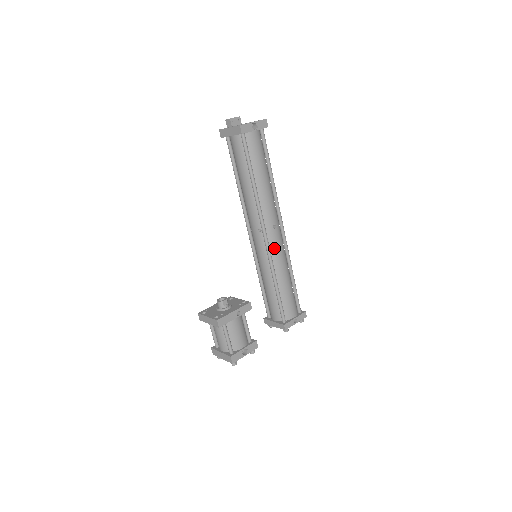
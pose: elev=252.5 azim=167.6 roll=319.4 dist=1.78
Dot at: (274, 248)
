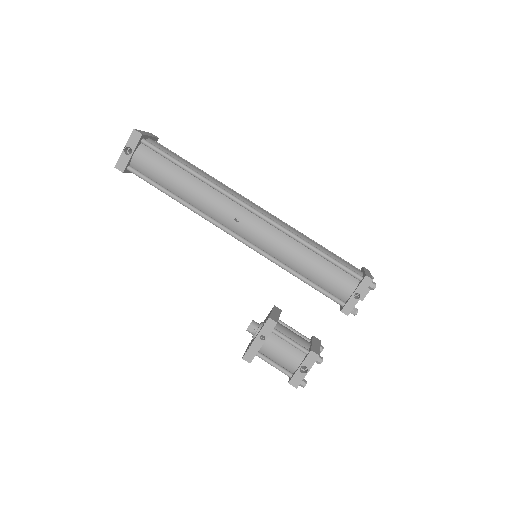
Dot at: (257, 240)
